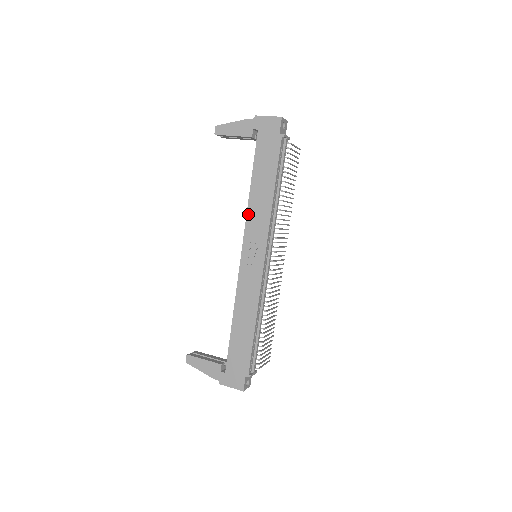
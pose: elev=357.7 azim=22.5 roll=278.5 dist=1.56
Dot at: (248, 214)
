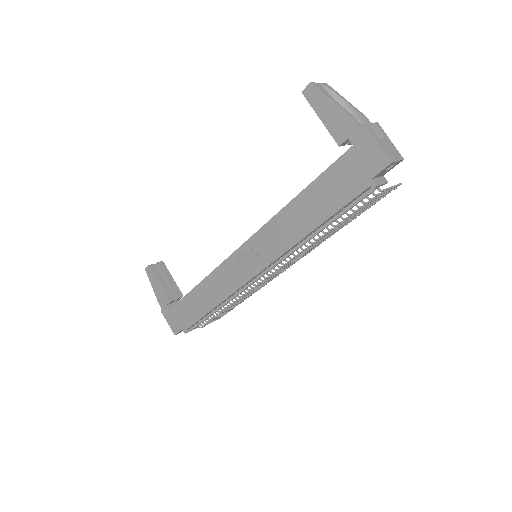
Dot at: (271, 221)
